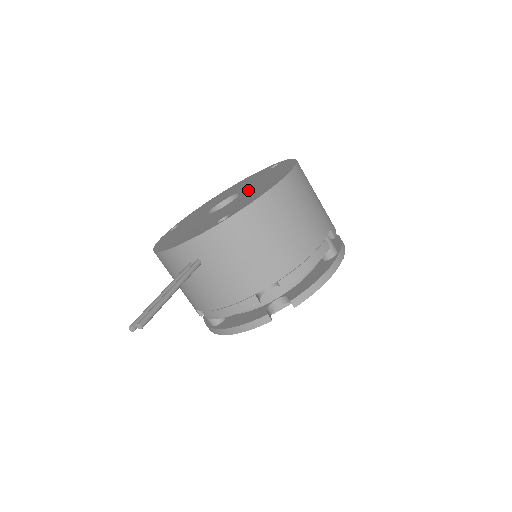
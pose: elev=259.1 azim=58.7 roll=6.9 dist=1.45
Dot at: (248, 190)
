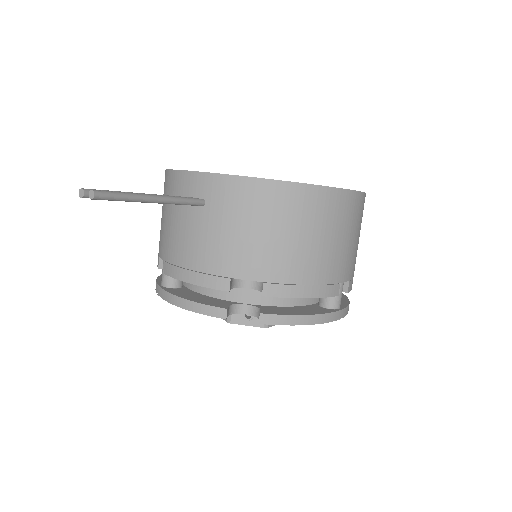
Dot at: occluded
